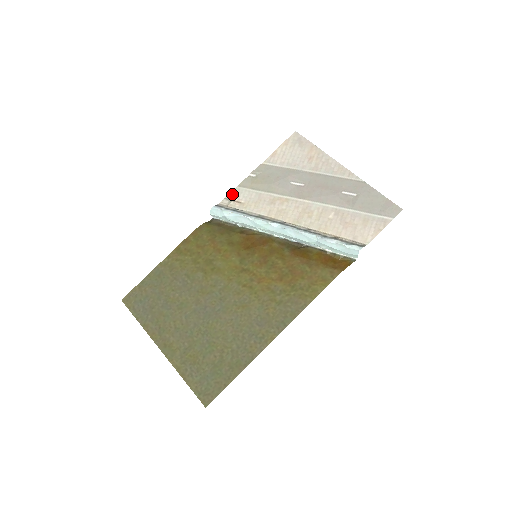
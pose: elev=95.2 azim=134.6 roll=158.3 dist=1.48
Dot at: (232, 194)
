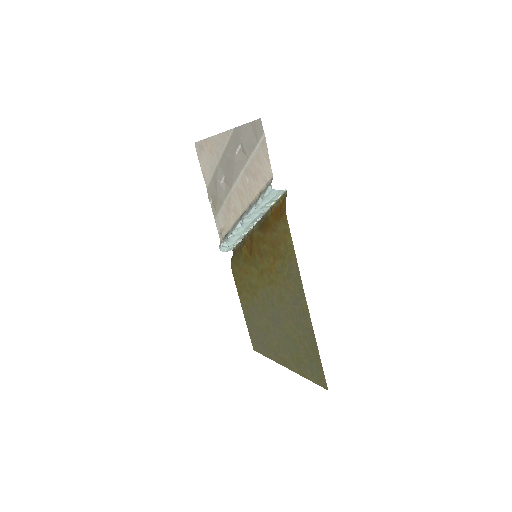
Dot at: (217, 228)
